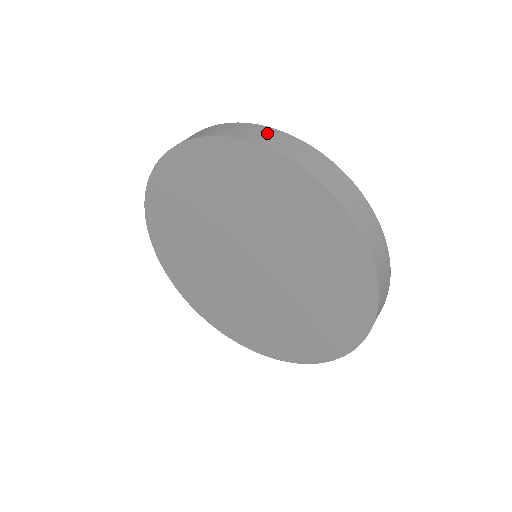
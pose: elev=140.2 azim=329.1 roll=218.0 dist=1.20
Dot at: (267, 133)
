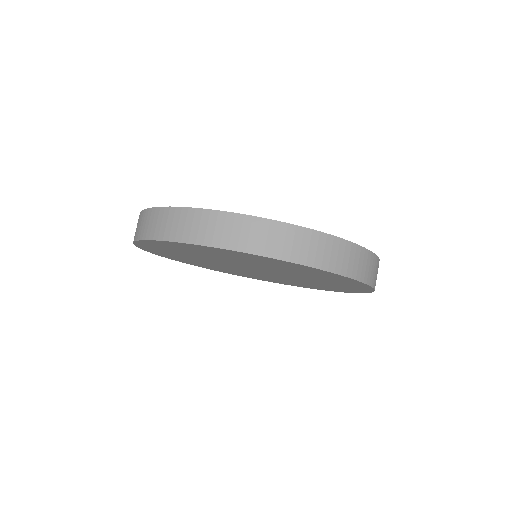
Dot at: (363, 260)
